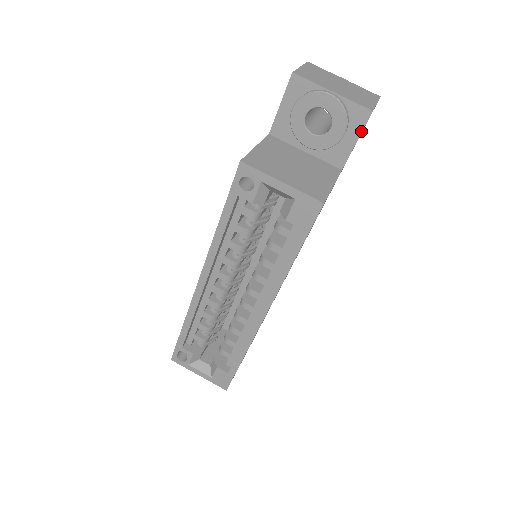
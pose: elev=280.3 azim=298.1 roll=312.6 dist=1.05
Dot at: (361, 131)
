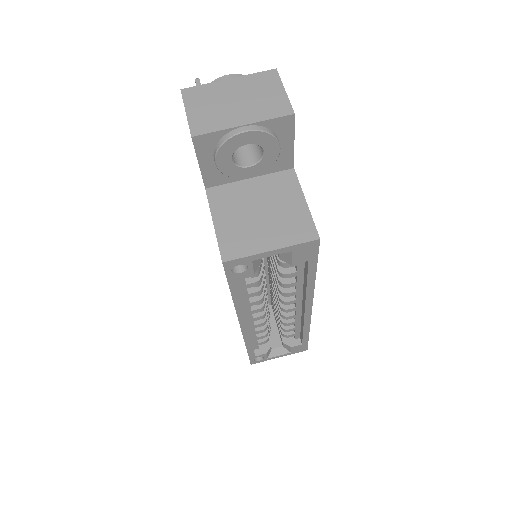
Dot at: (293, 134)
